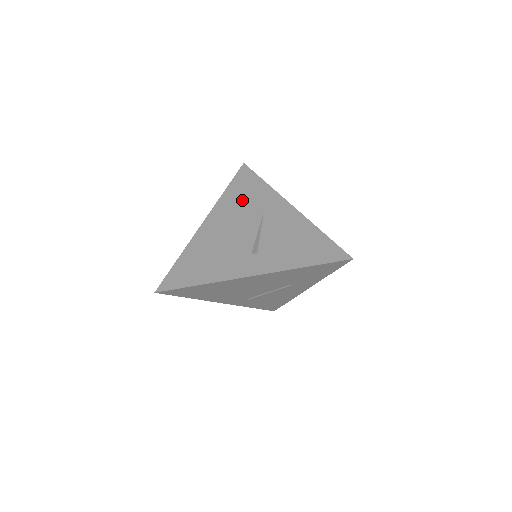
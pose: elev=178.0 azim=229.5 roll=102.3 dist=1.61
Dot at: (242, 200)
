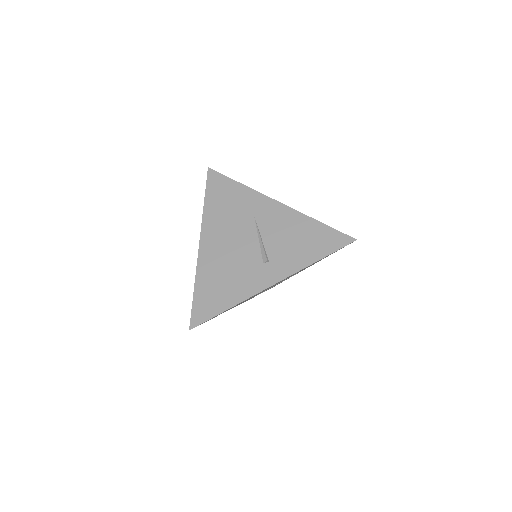
Dot at: (227, 209)
